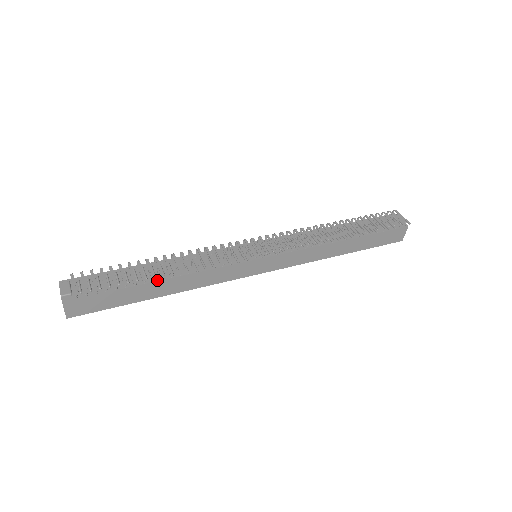
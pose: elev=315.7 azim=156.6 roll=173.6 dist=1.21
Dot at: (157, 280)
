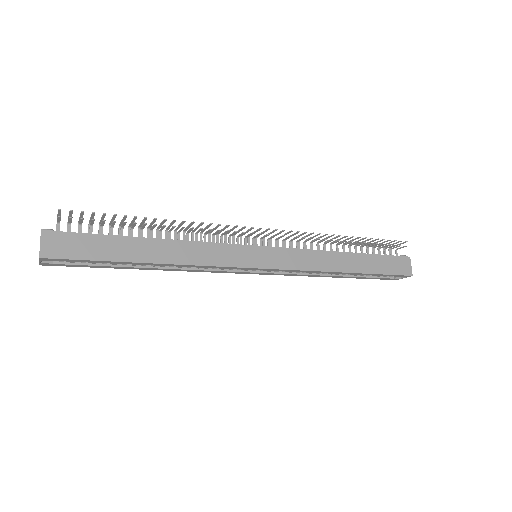
Dot at: (149, 238)
